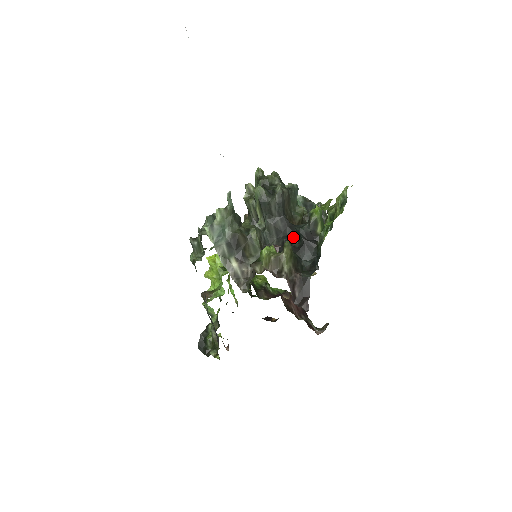
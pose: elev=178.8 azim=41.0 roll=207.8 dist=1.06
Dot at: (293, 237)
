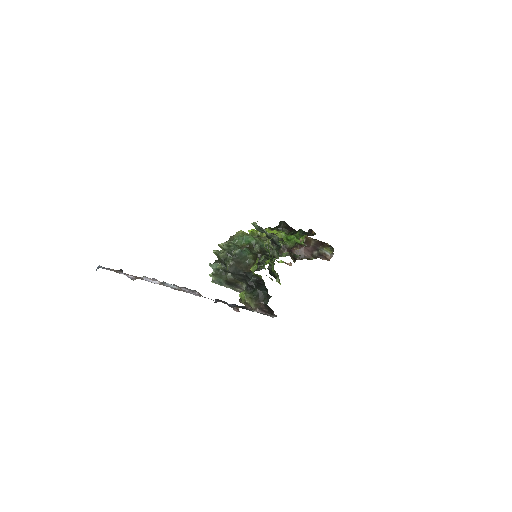
Dot at: occluded
